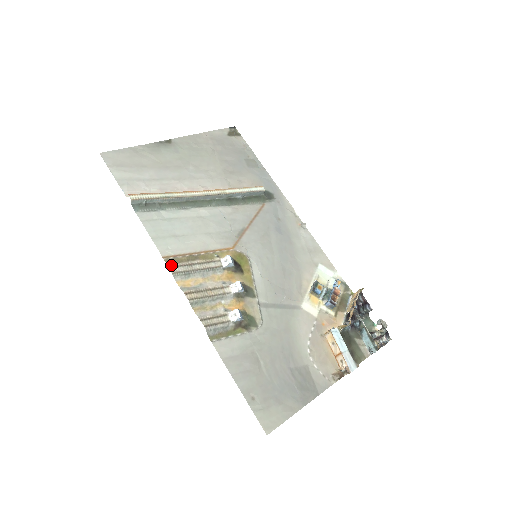
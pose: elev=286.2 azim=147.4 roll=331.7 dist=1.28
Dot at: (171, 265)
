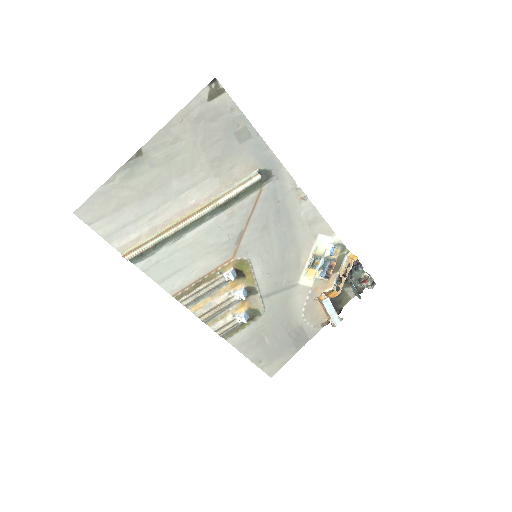
Dot at: (181, 299)
